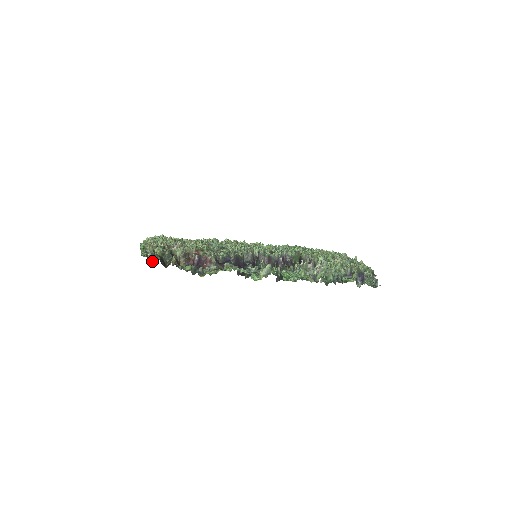
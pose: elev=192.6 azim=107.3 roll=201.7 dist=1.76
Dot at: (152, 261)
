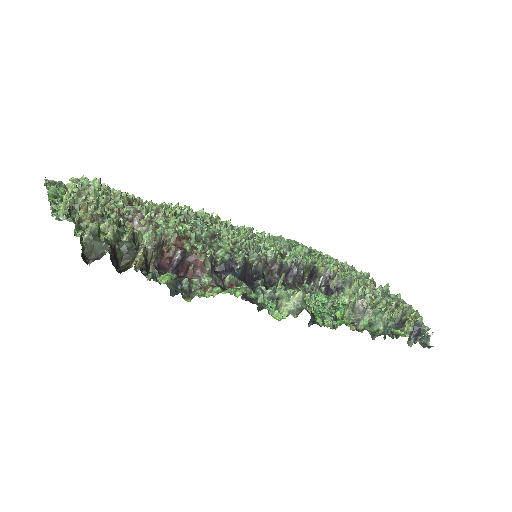
Dot at: (91, 252)
